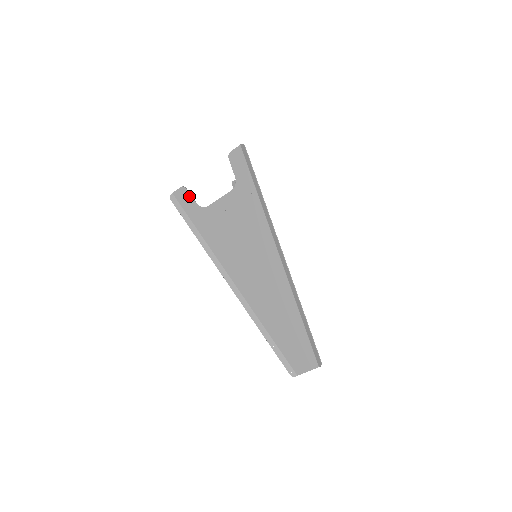
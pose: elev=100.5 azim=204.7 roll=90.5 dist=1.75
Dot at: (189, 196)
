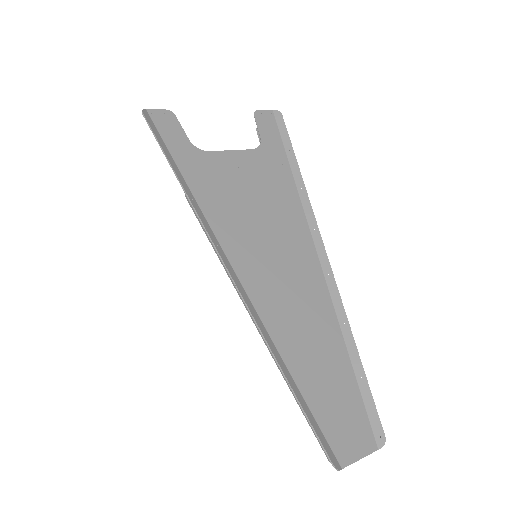
Dot at: (178, 126)
